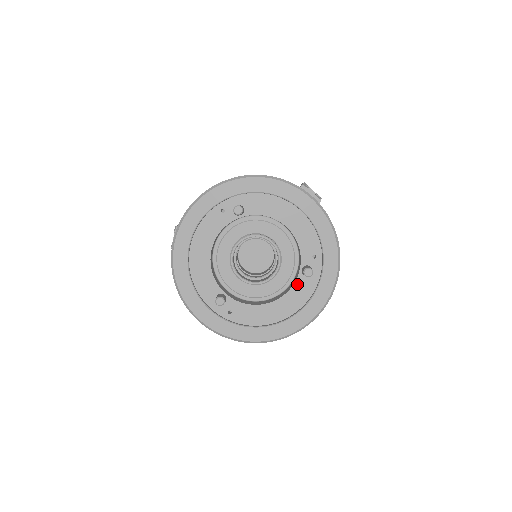
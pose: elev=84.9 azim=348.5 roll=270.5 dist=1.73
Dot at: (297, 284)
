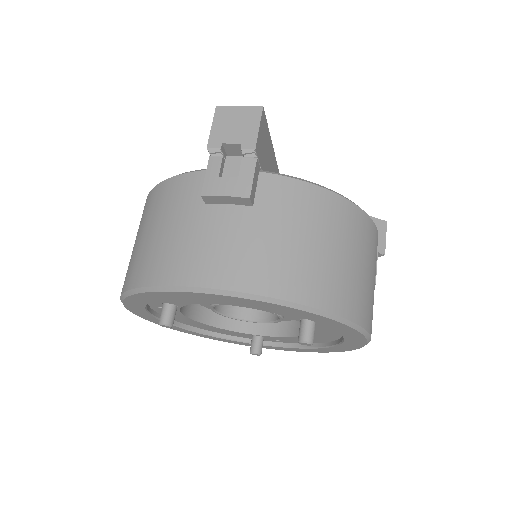
Dot at: occluded
